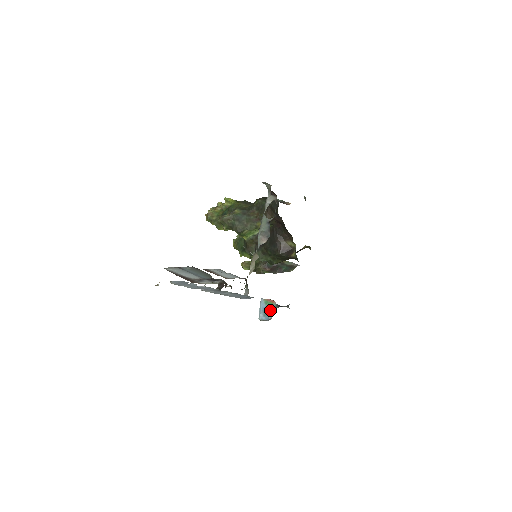
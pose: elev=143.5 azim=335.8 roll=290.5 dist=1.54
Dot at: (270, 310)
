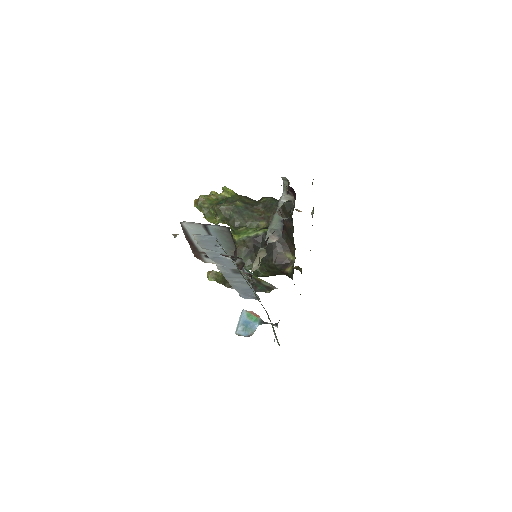
Dot at: (252, 325)
